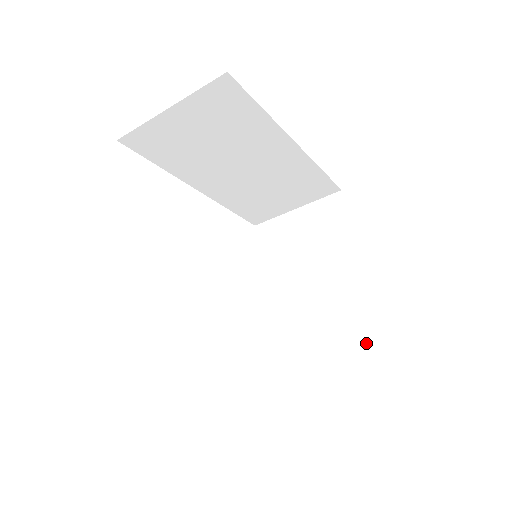
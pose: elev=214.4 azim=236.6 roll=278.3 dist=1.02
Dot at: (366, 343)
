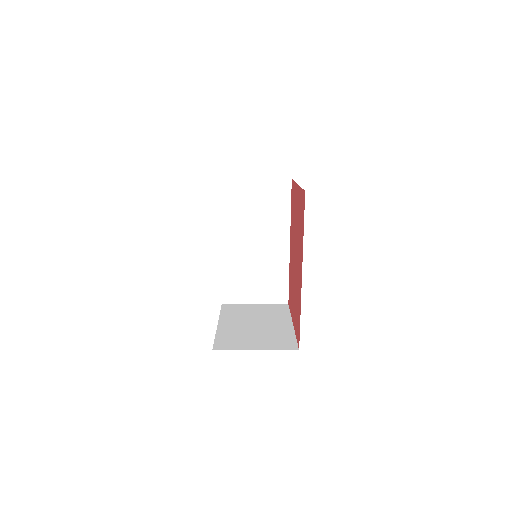
Dot at: (290, 345)
